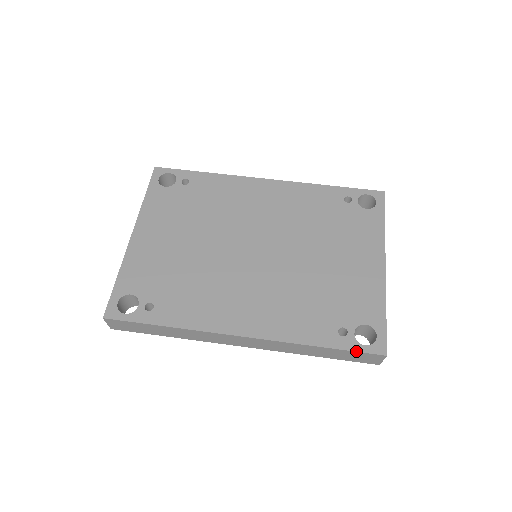
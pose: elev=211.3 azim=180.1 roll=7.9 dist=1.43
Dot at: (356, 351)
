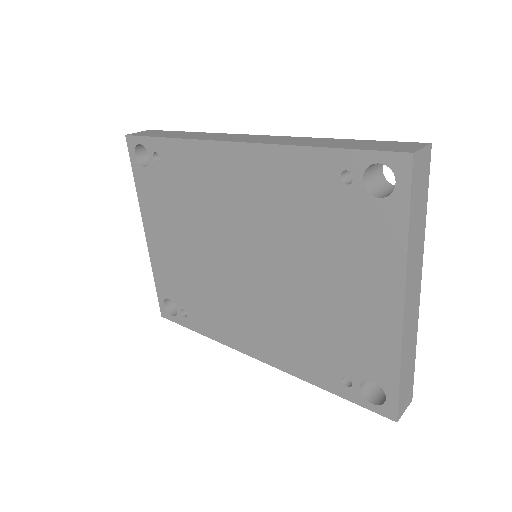
Dot at: (362, 406)
